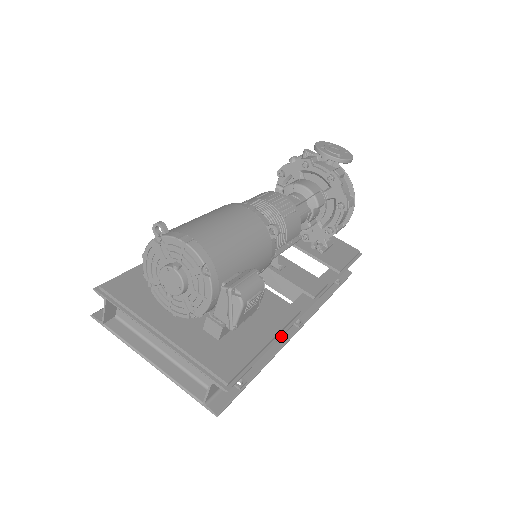
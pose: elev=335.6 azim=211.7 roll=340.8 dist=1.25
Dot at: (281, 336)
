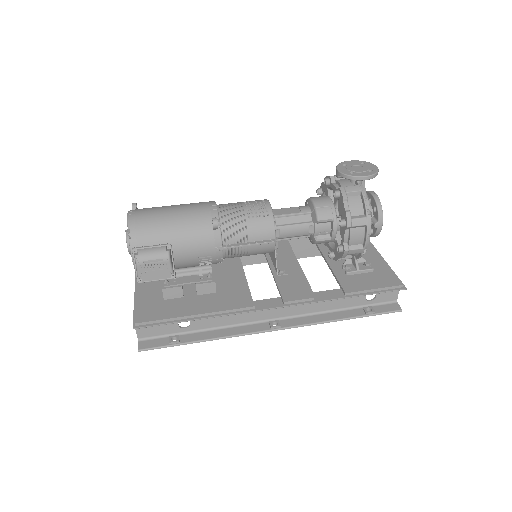
Dot at: (215, 316)
